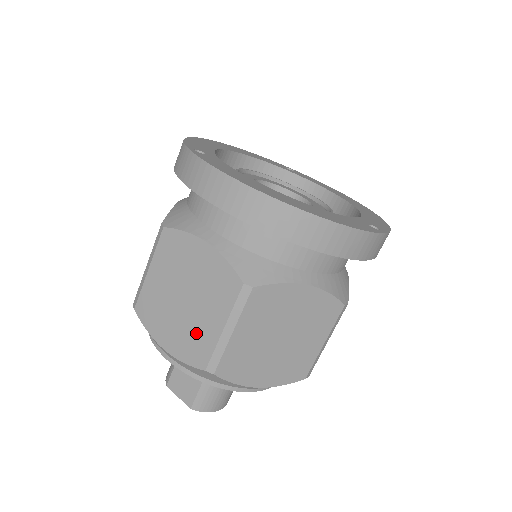
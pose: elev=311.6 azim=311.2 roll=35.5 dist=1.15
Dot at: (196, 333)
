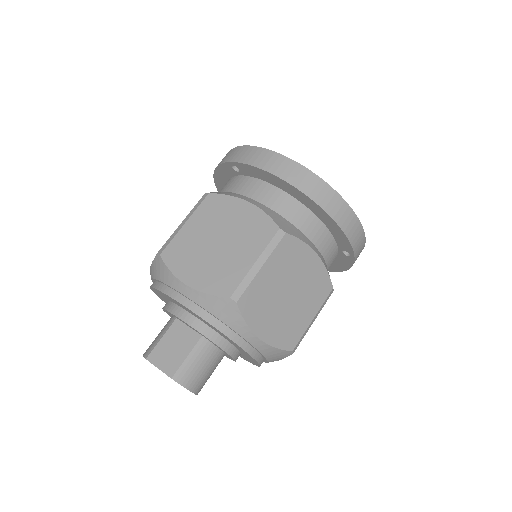
Dot at: (226, 268)
